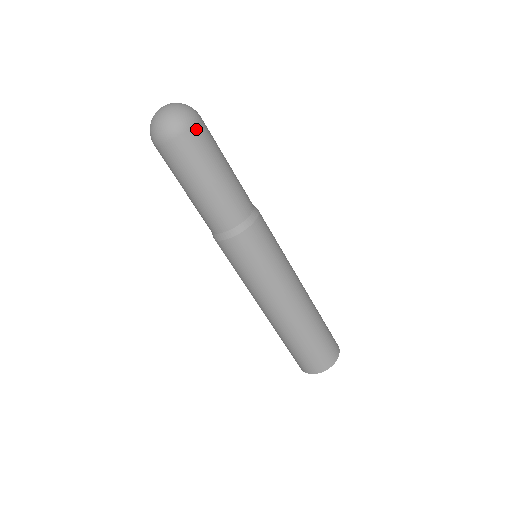
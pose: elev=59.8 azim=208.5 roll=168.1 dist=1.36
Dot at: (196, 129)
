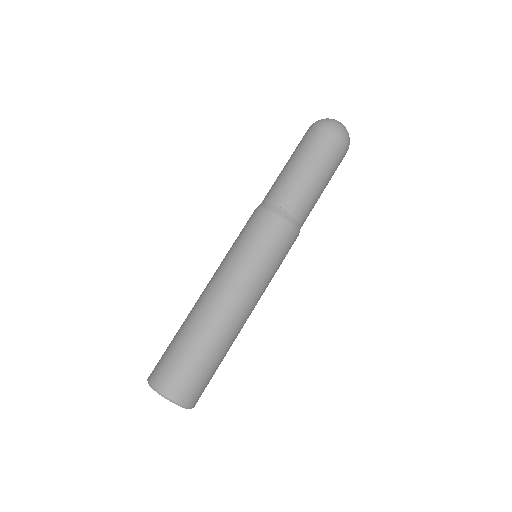
Dot at: occluded
